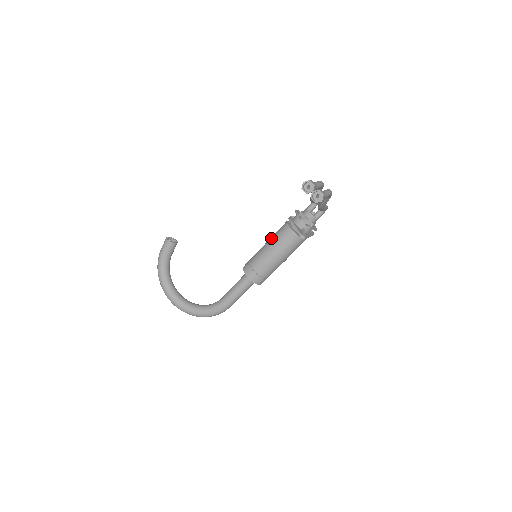
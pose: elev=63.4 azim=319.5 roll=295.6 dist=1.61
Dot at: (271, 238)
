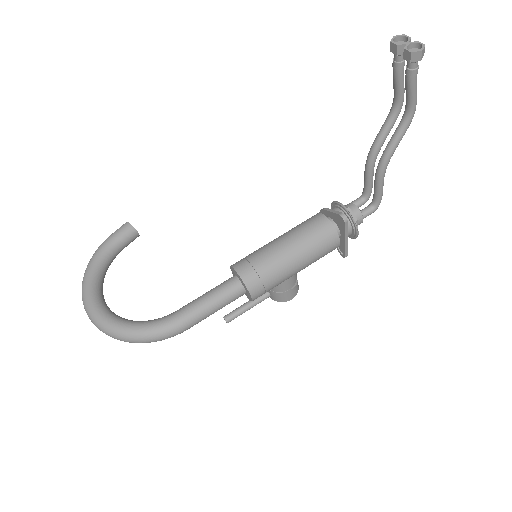
Dot at: occluded
